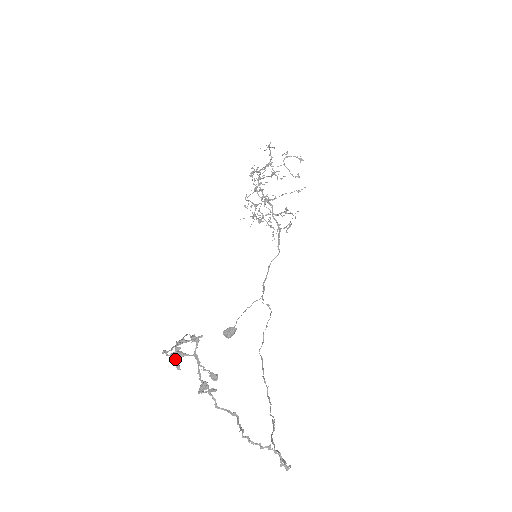
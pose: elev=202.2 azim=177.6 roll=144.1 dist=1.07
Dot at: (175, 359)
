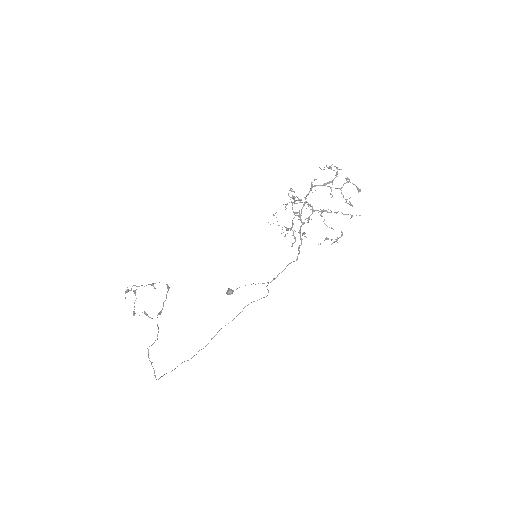
Dot at: occluded
